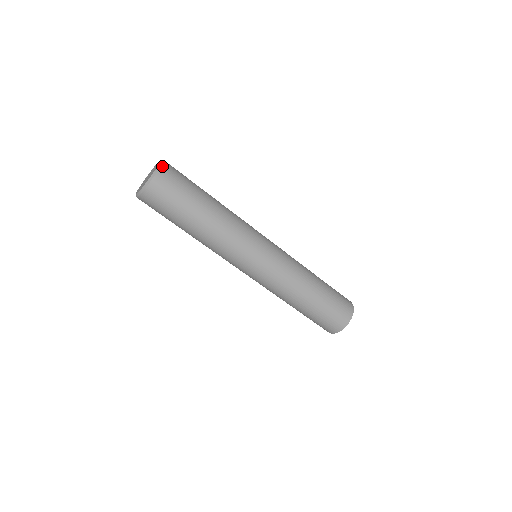
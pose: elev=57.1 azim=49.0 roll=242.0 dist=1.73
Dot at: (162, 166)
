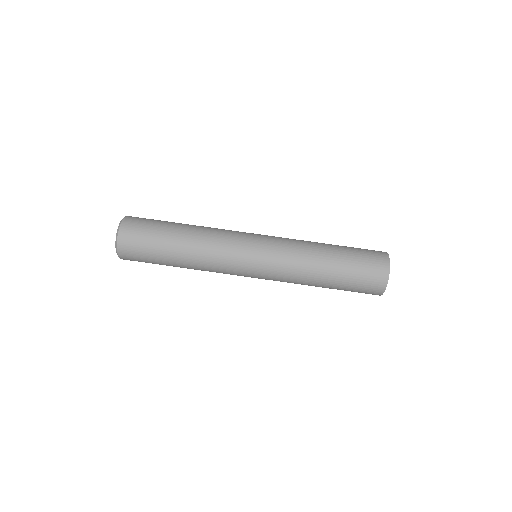
Dot at: (123, 221)
